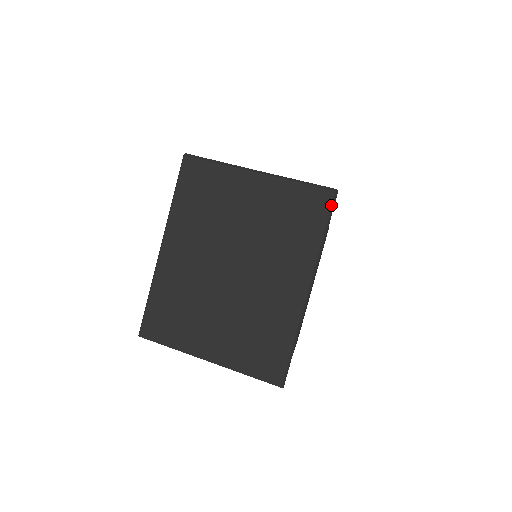
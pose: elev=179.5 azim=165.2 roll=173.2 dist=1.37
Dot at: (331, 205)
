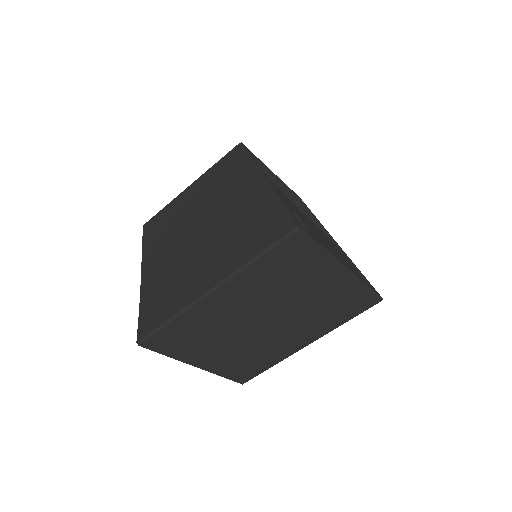
Dot at: (370, 307)
